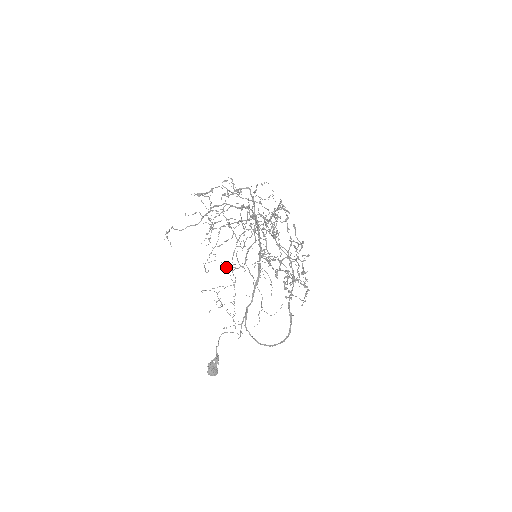
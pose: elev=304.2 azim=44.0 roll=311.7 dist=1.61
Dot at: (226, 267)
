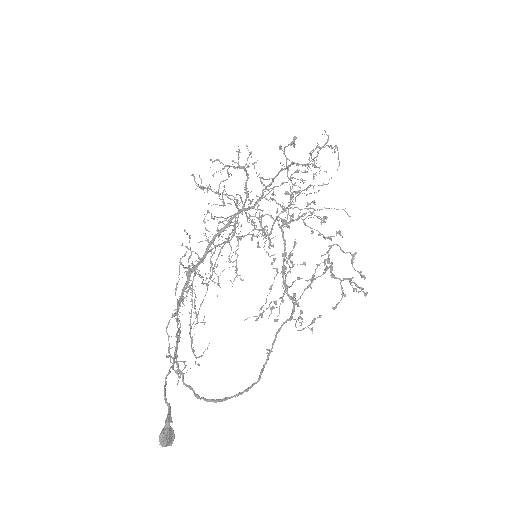
Dot at: occluded
